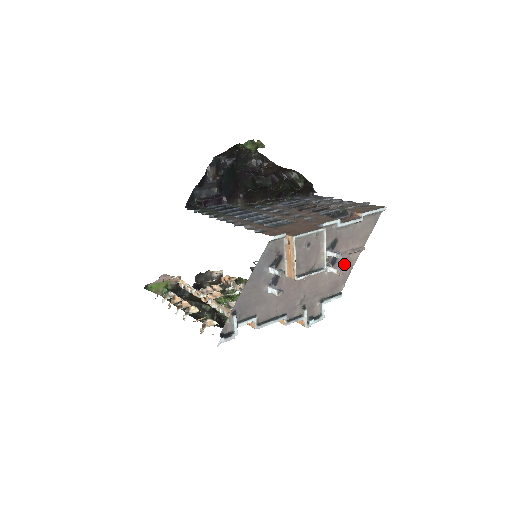
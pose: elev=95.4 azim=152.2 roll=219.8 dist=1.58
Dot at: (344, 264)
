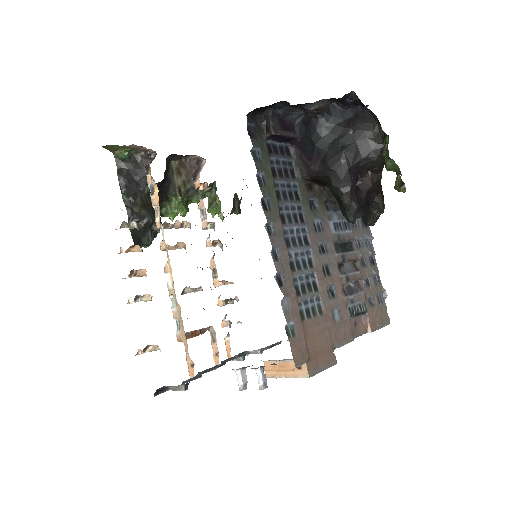
Dot at: occluded
